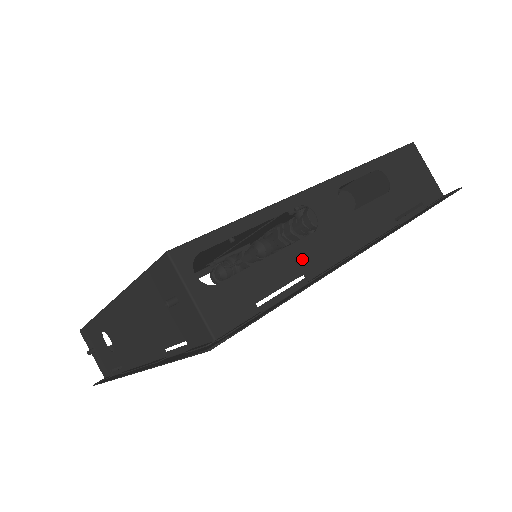
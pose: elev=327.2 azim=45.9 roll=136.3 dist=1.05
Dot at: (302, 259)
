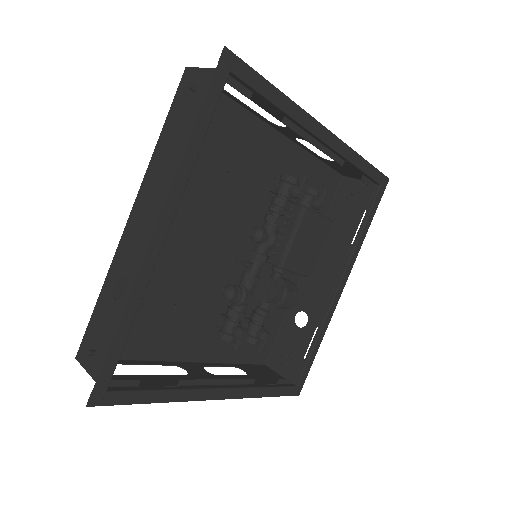
Dot at: (280, 116)
